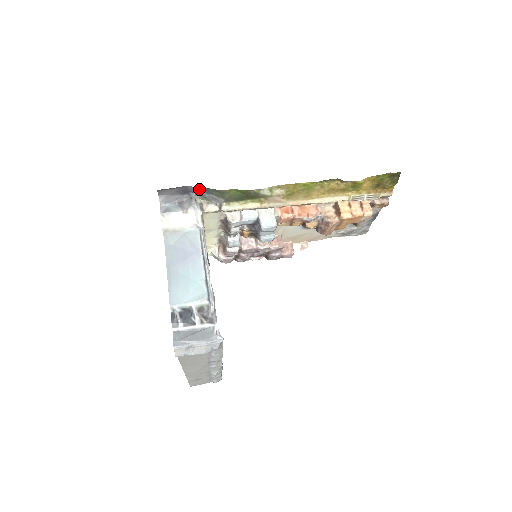
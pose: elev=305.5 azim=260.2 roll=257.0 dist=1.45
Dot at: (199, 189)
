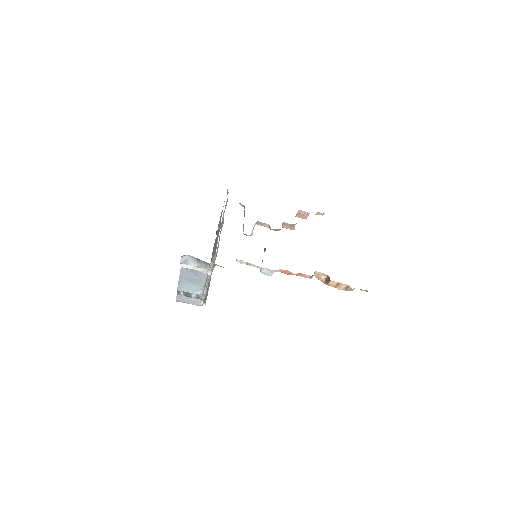
Dot at: occluded
